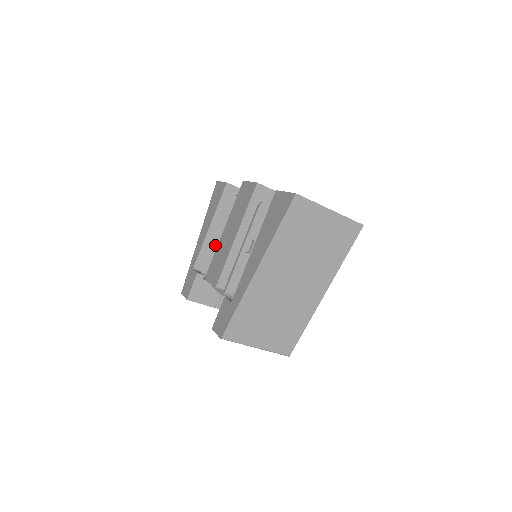
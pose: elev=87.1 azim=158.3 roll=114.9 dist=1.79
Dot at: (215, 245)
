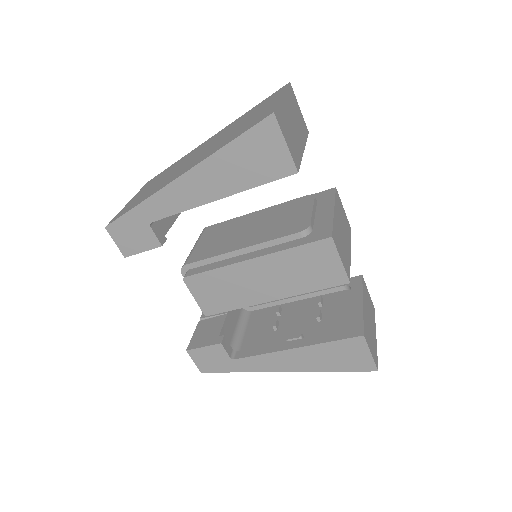
Dot at: occluded
